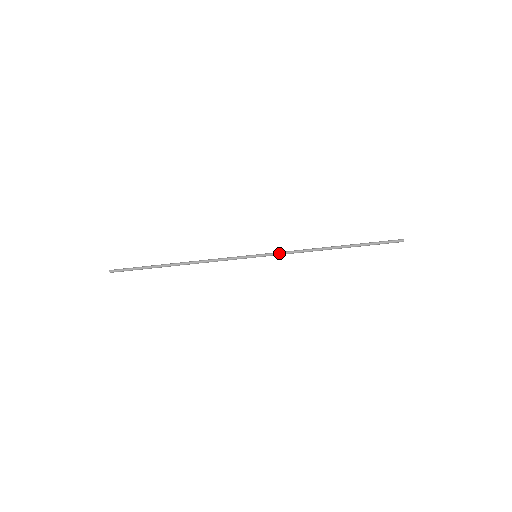
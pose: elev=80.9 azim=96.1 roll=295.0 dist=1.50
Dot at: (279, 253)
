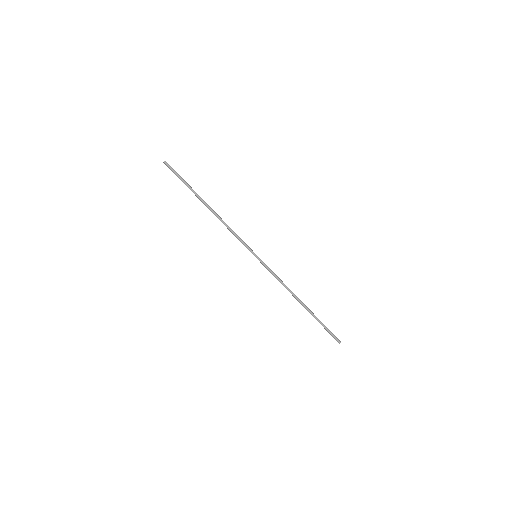
Dot at: (270, 270)
